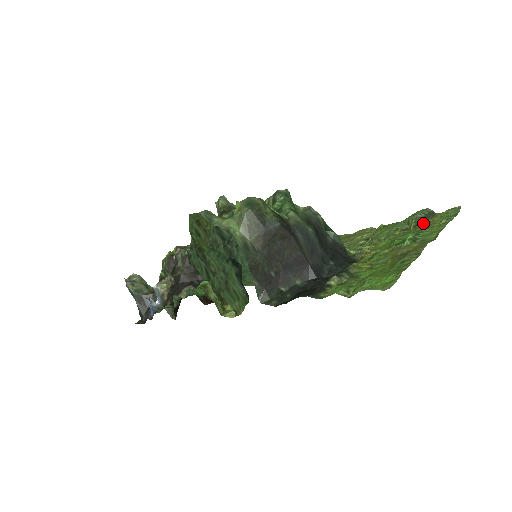
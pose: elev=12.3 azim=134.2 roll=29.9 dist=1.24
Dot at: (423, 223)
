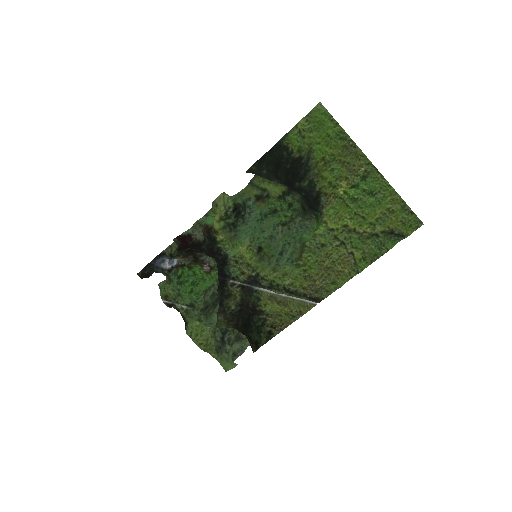
Dot at: (389, 228)
